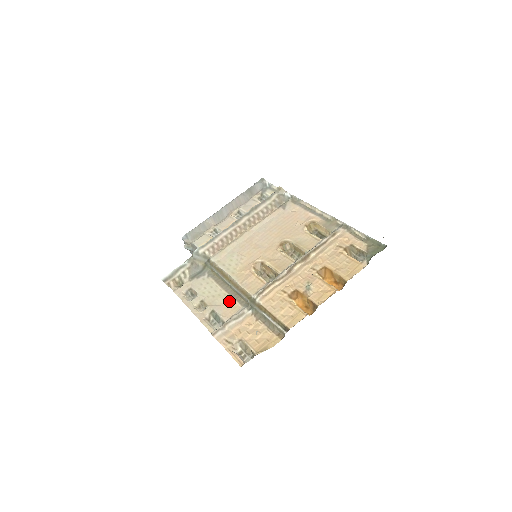
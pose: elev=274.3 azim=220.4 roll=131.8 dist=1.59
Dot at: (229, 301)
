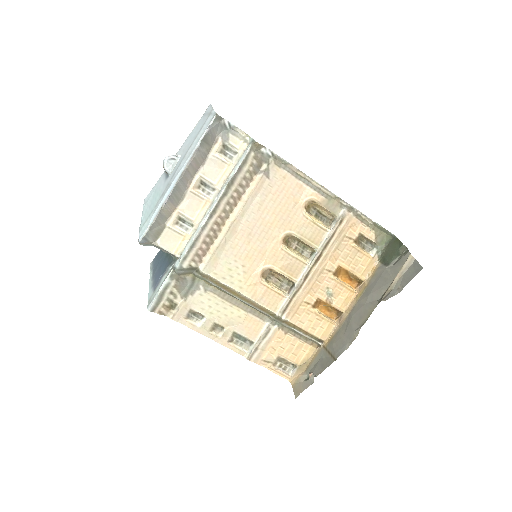
Dot at: (247, 318)
